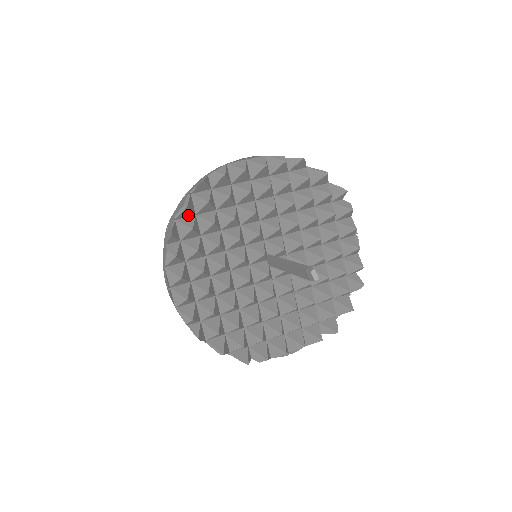
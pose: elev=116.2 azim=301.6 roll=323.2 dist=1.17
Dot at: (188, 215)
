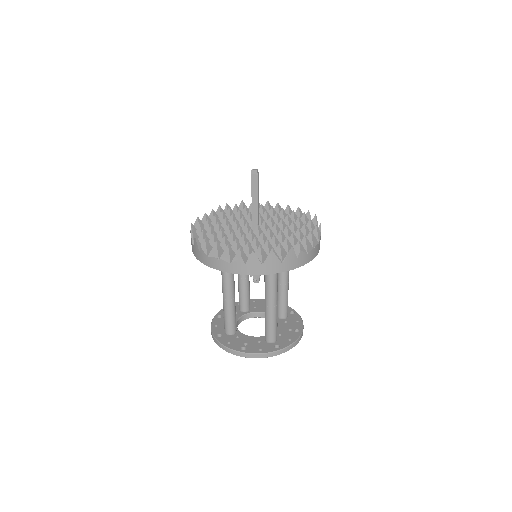
Dot at: occluded
